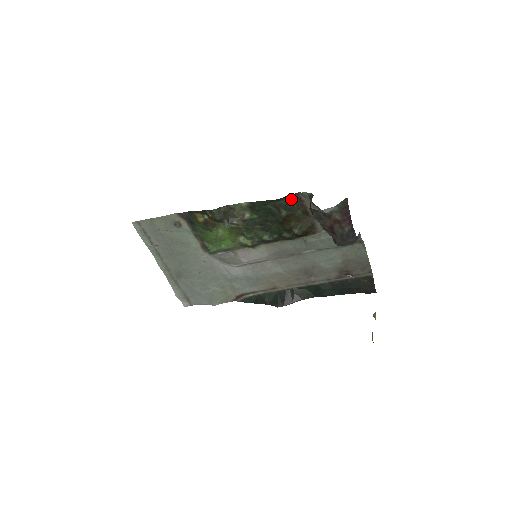
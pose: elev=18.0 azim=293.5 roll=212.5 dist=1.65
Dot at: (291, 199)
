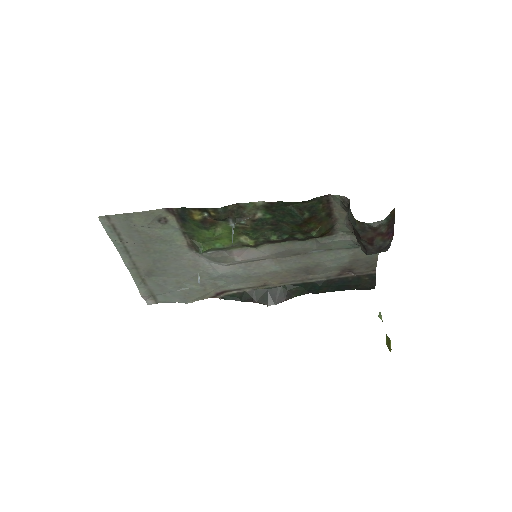
Dot at: (318, 201)
